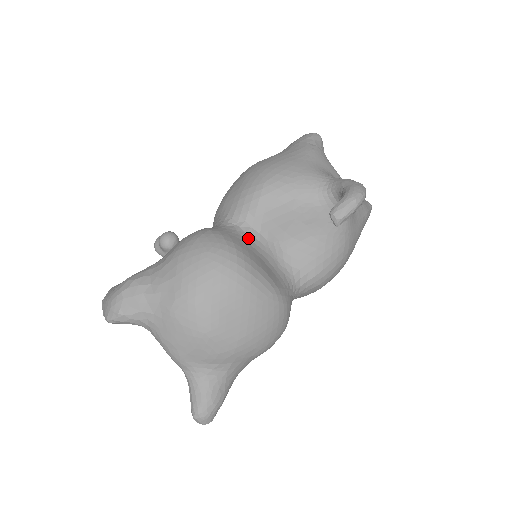
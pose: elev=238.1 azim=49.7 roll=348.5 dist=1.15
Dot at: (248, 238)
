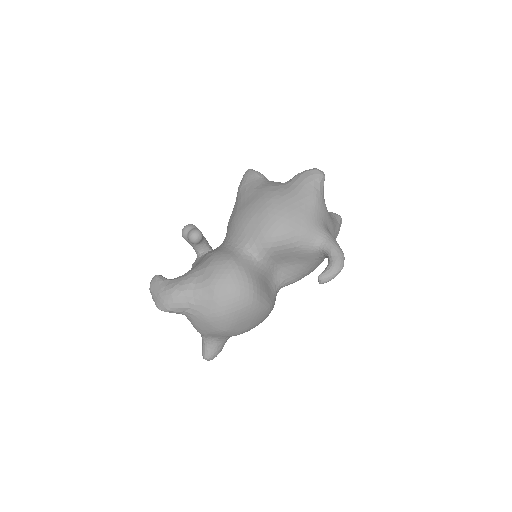
Dot at: (259, 267)
